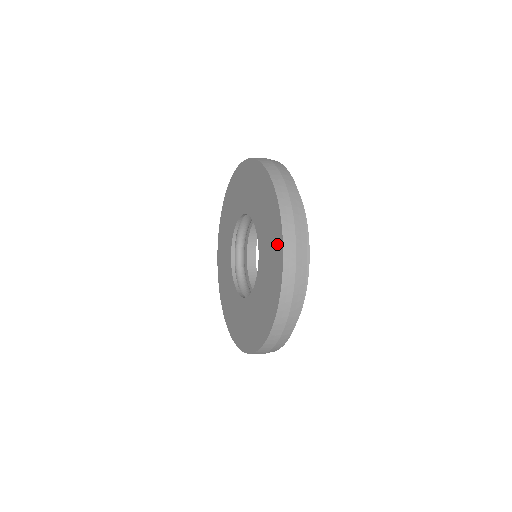
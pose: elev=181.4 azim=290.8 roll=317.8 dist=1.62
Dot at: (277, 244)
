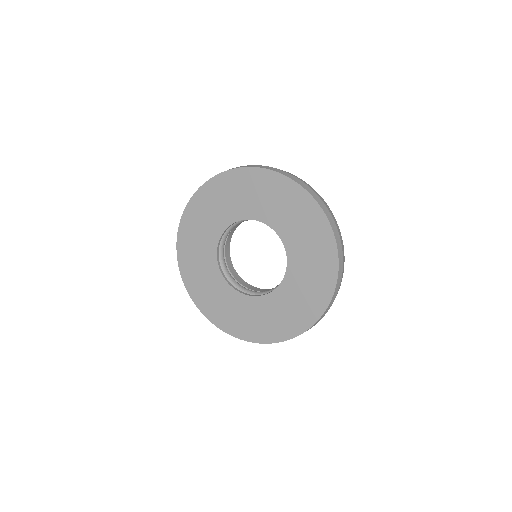
Dot at: (297, 325)
